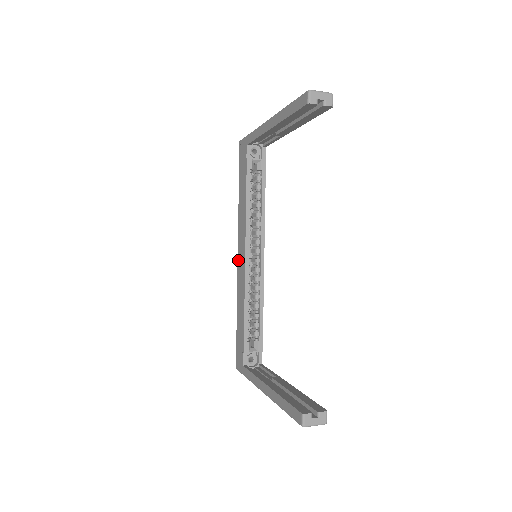
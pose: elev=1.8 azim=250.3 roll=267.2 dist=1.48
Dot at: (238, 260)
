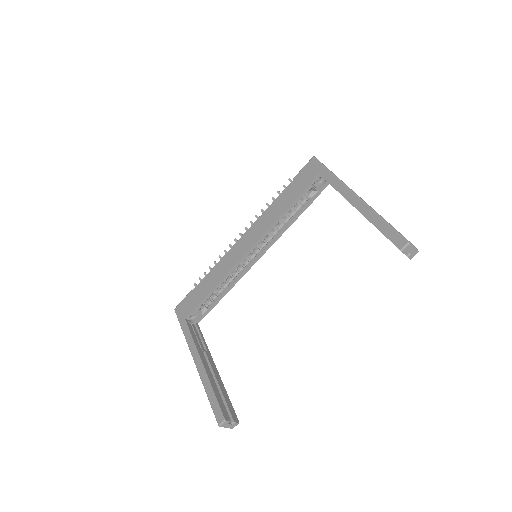
Dot at: (238, 242)
